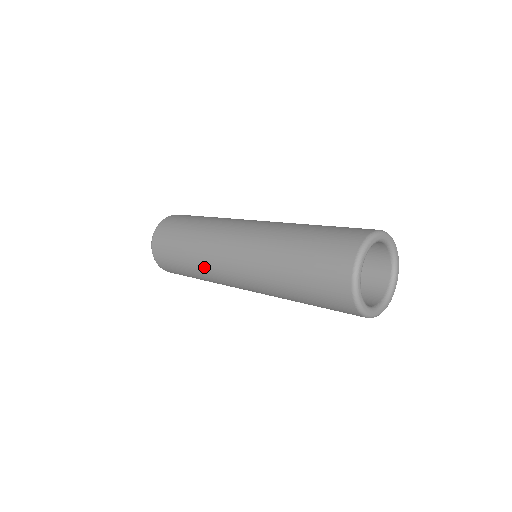
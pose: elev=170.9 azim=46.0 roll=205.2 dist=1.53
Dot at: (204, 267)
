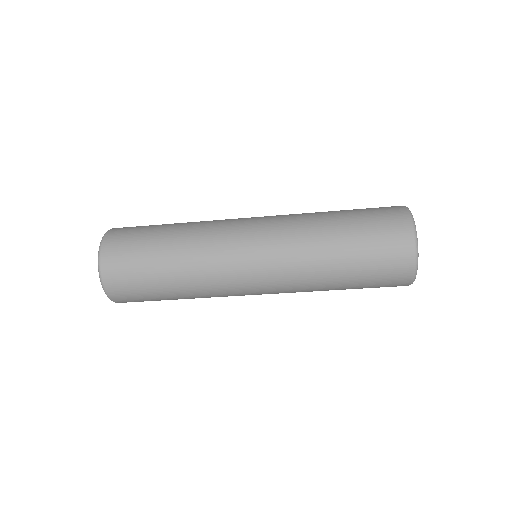
Dot at: (203, 242)
